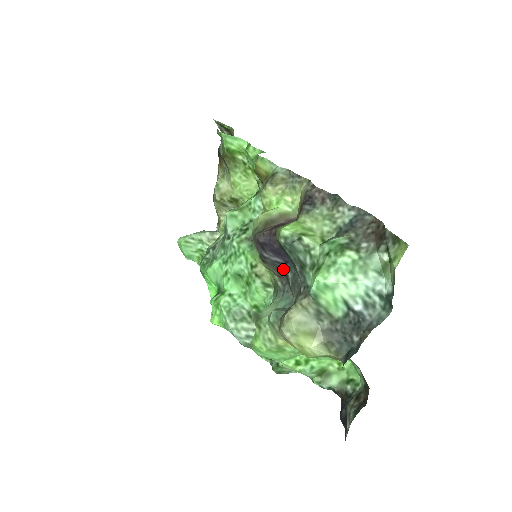
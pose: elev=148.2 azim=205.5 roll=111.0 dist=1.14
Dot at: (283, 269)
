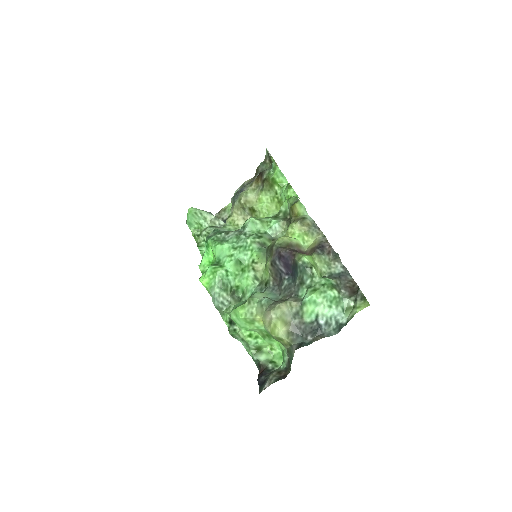
Dot at: (282, 276)
